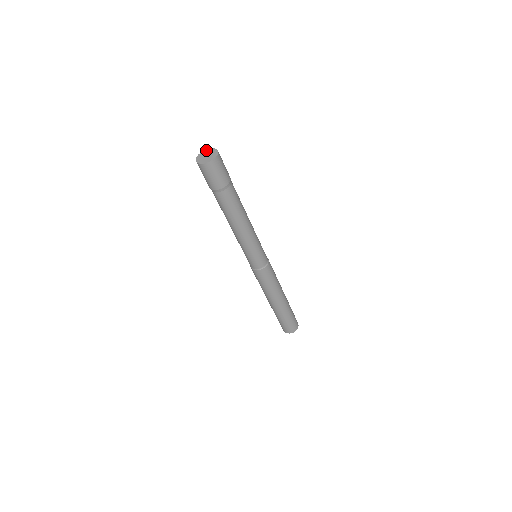
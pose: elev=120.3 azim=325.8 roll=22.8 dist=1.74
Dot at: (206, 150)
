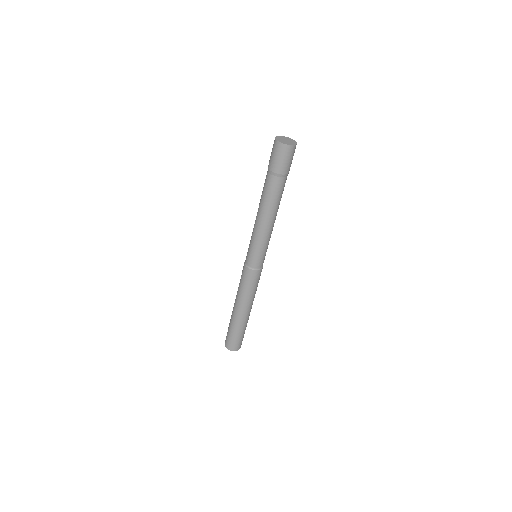
Dot at: (283, 136)
